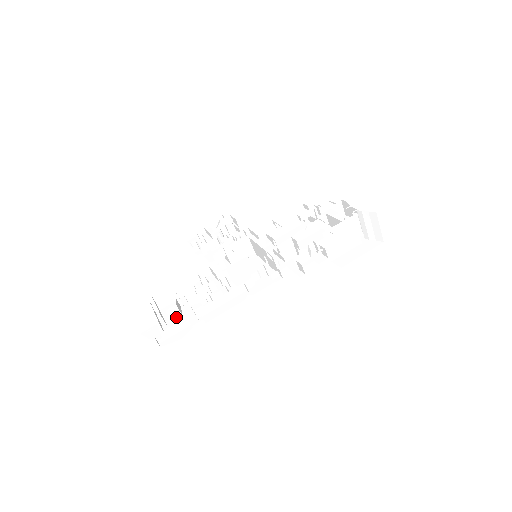
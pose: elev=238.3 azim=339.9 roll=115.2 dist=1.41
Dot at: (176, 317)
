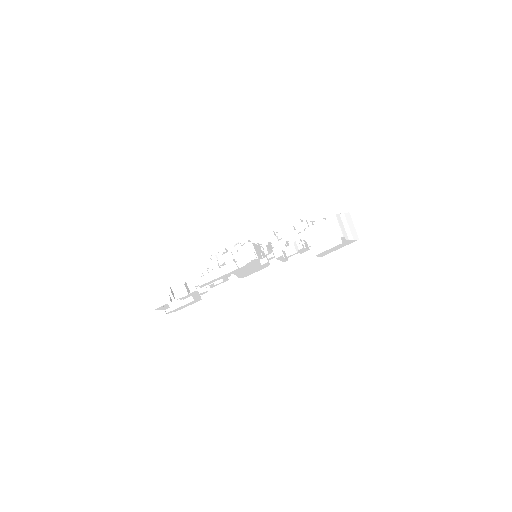
Dot at: occluded
